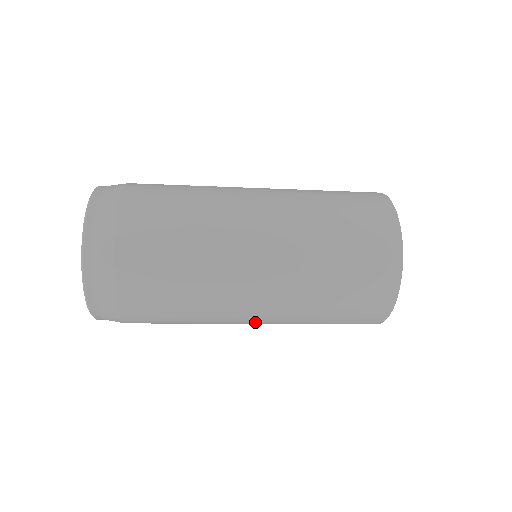
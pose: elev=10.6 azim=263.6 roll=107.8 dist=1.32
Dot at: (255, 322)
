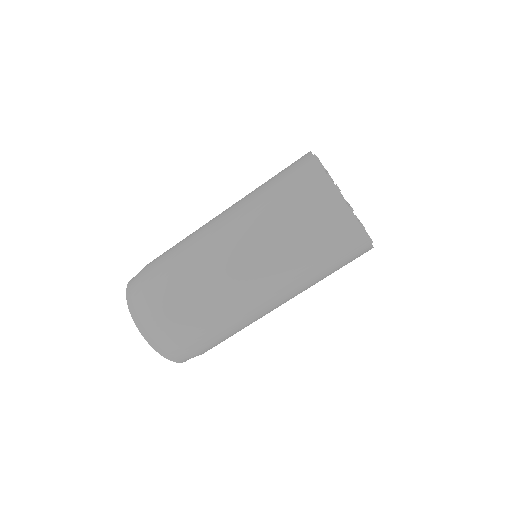
Dot at: (246, 267)
